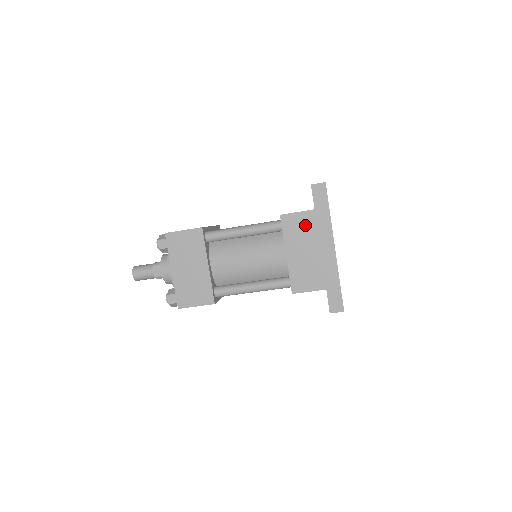
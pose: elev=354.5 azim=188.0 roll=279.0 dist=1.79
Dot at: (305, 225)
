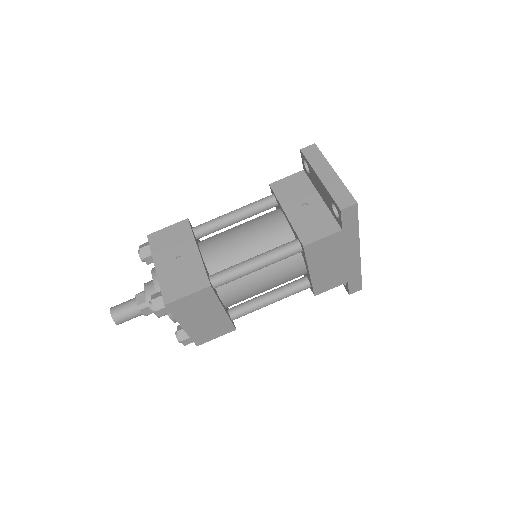
Dot at: (331, 246)
